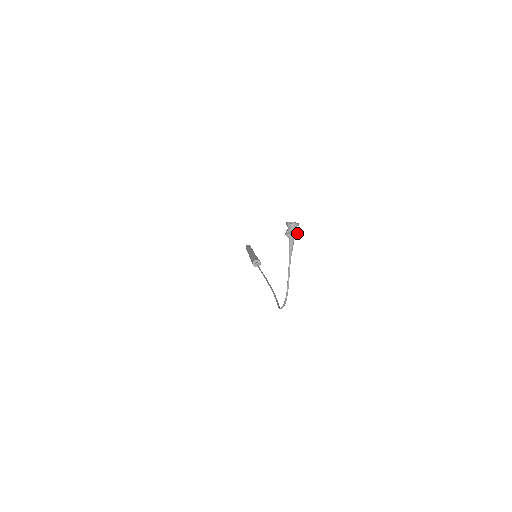
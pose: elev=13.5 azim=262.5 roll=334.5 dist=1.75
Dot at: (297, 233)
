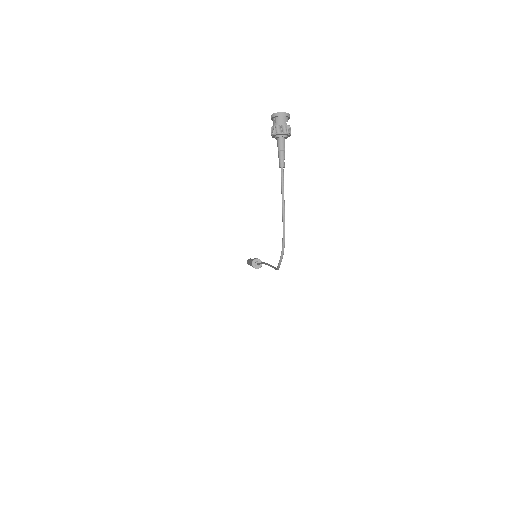
Dot at: (288, 128)
